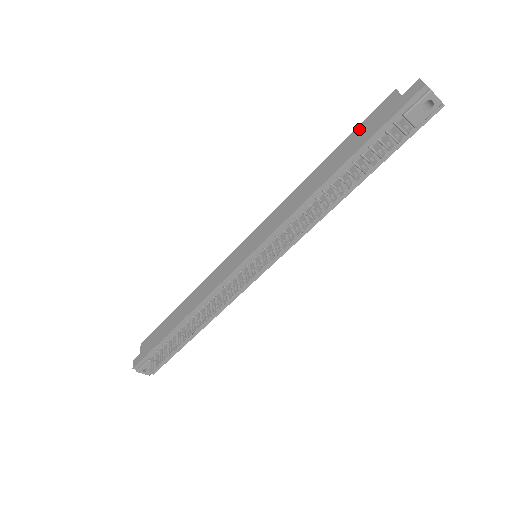
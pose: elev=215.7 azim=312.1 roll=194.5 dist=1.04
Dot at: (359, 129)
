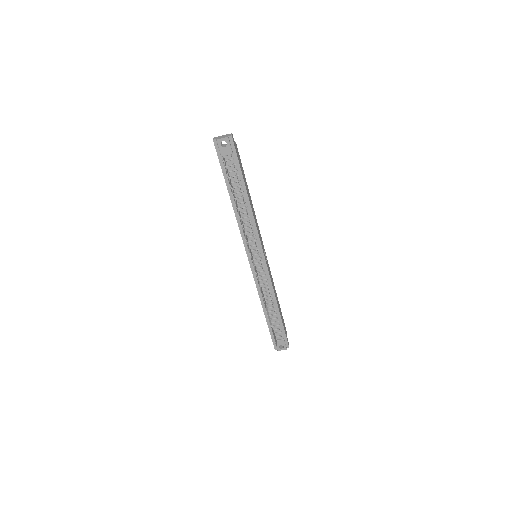
Dot at: occluded
